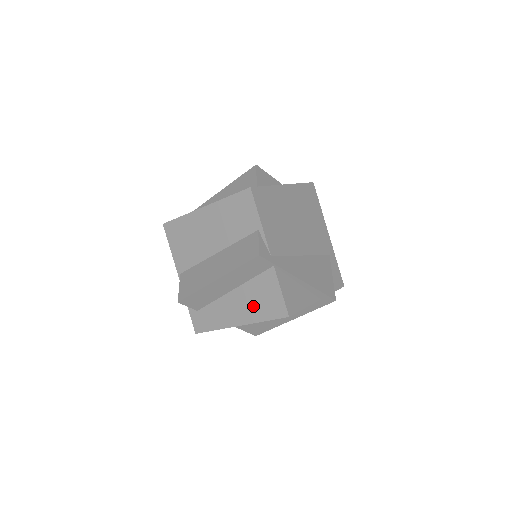
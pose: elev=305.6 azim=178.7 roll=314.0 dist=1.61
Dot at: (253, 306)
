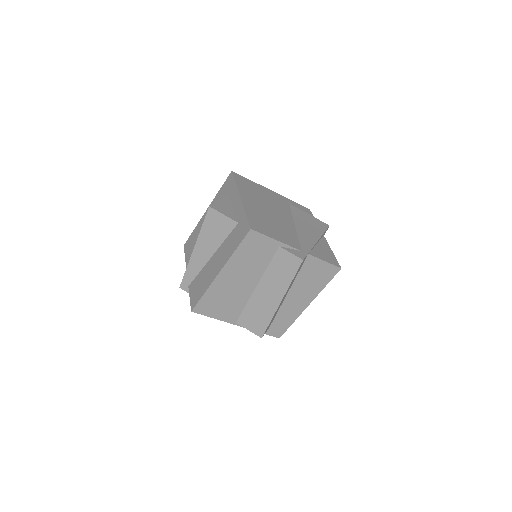
Dot at: (311, 287)
